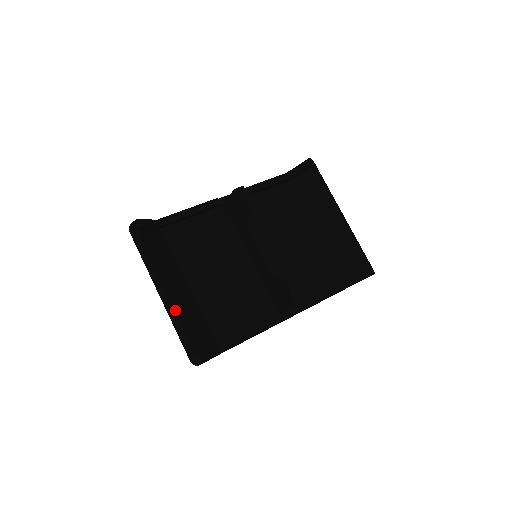
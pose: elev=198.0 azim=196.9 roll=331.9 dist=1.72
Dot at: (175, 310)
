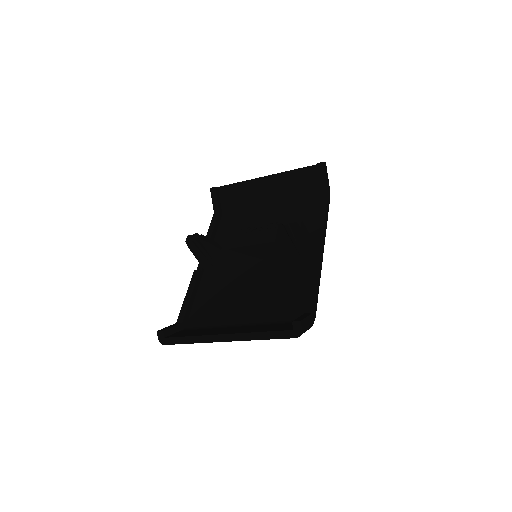
Dot at: (244, 332)
